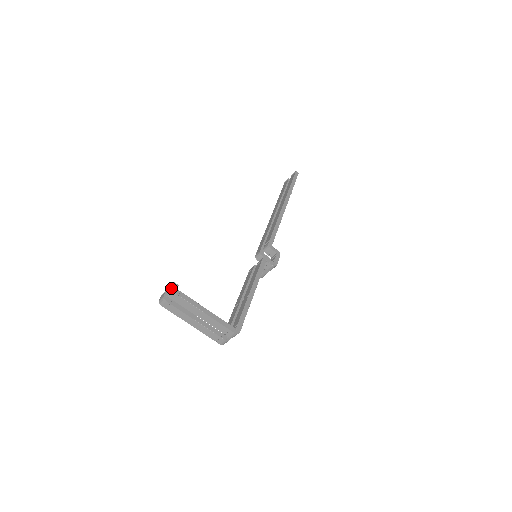
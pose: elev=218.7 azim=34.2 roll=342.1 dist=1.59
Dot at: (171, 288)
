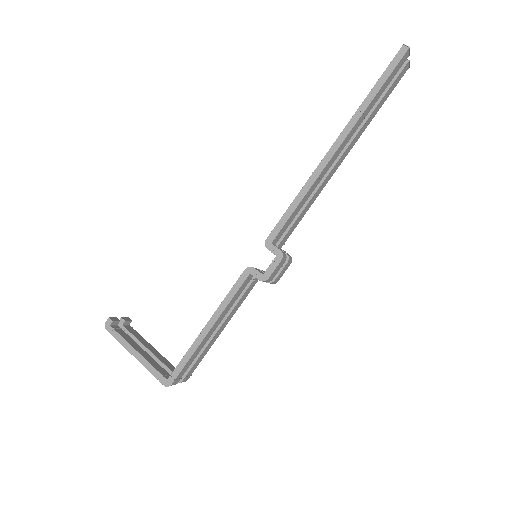
Dot at: (105, 324)
